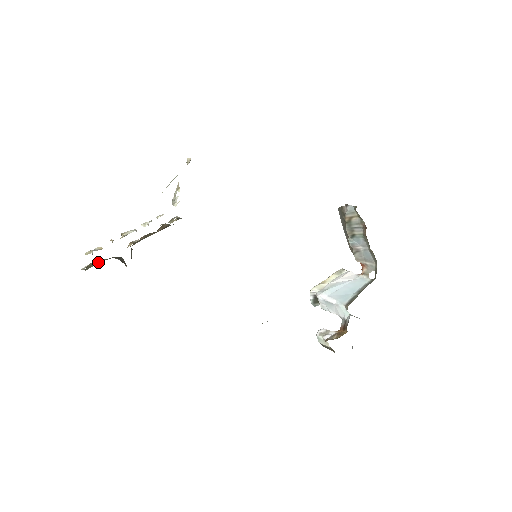
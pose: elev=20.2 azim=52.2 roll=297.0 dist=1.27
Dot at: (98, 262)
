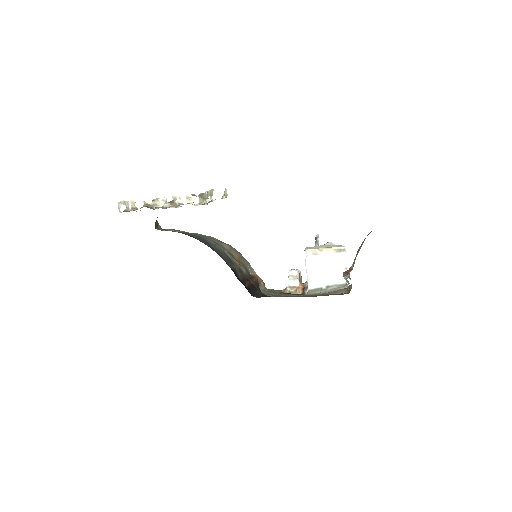
Dot at: occluded
